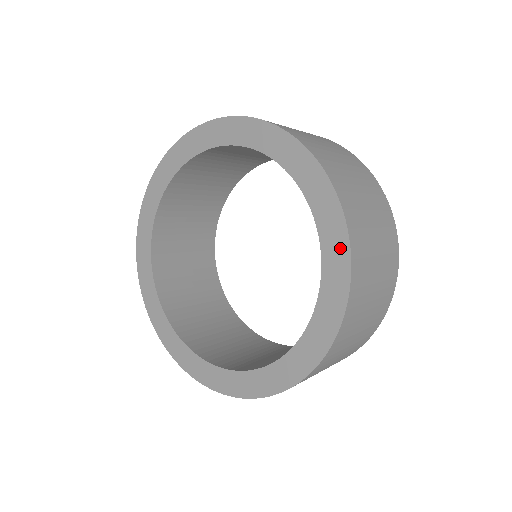
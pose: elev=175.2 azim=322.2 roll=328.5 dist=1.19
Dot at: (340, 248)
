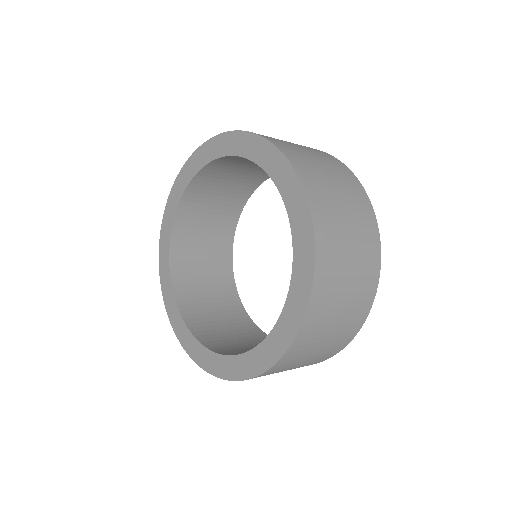
Dot at: (295, 320)
